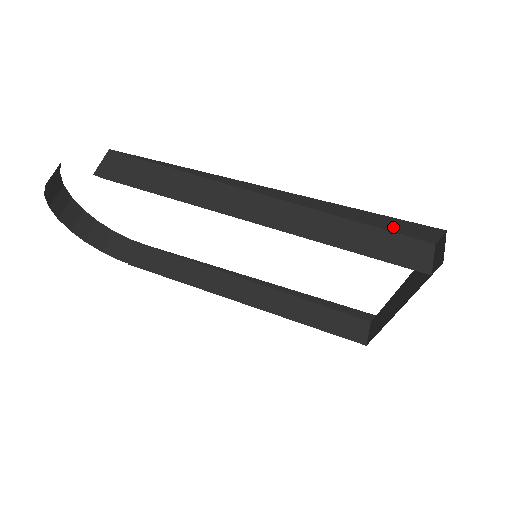
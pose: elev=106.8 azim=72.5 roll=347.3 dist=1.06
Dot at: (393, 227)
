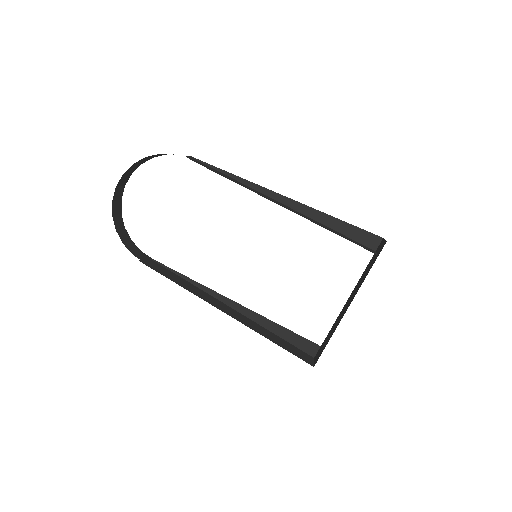
Dot at: (353, 235)
